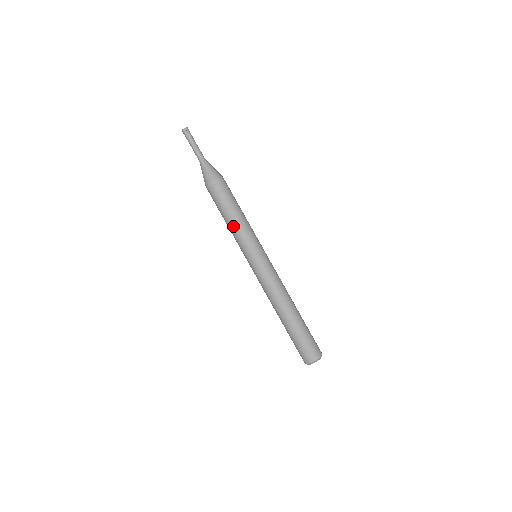
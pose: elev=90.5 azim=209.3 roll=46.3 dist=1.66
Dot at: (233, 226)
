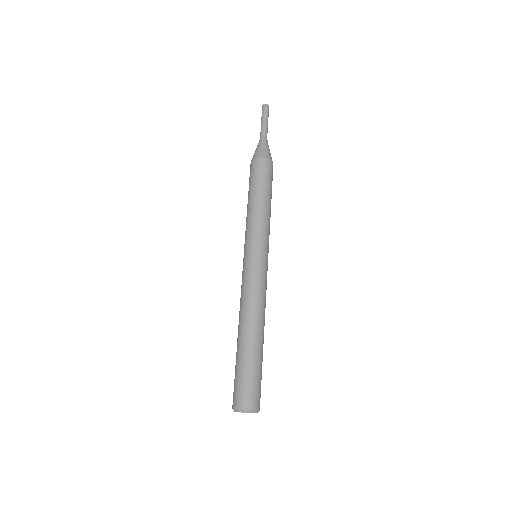
Dot at: (247, 212)
